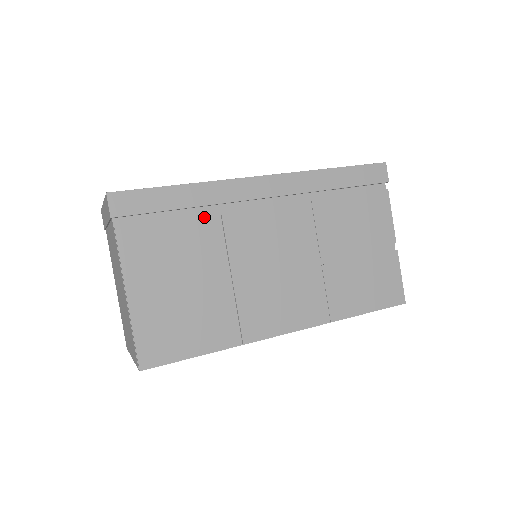
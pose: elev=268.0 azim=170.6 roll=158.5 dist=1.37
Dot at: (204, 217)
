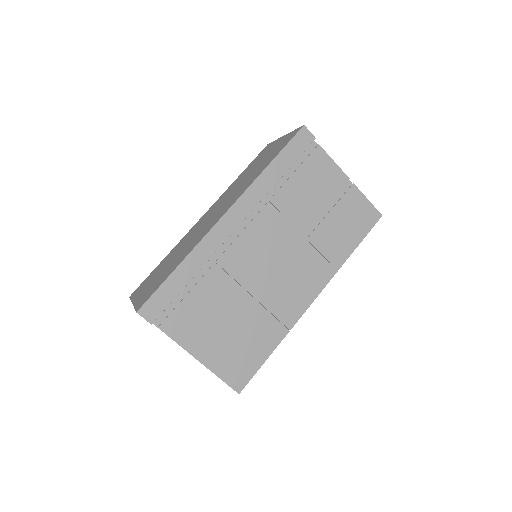
Dot at: (207, 275)
